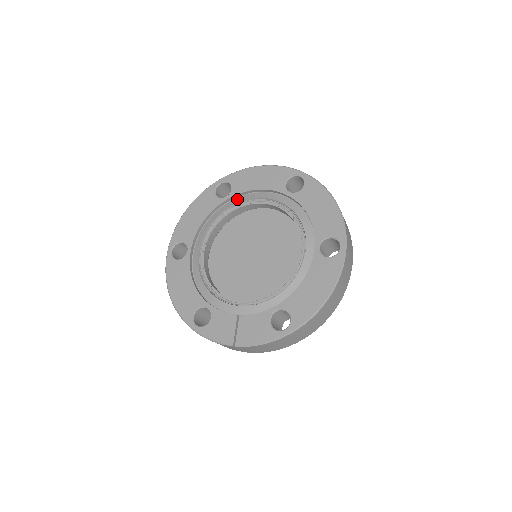
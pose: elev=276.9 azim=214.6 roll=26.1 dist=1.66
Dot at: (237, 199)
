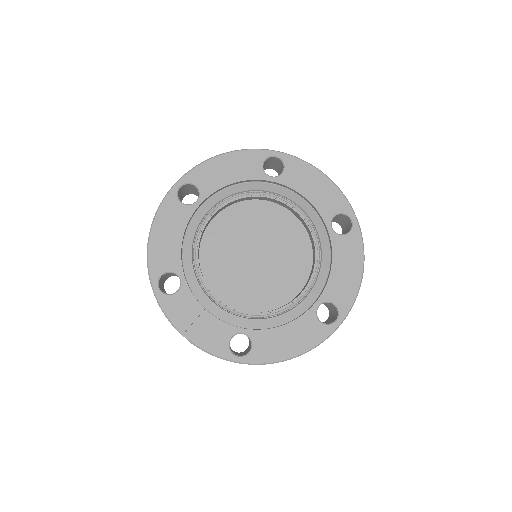
Dot at: (280, 188)
